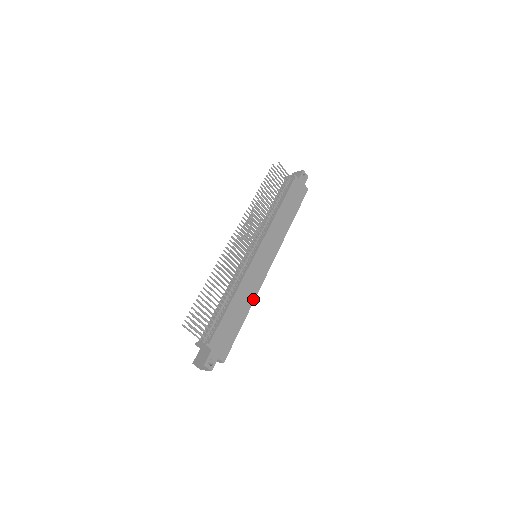
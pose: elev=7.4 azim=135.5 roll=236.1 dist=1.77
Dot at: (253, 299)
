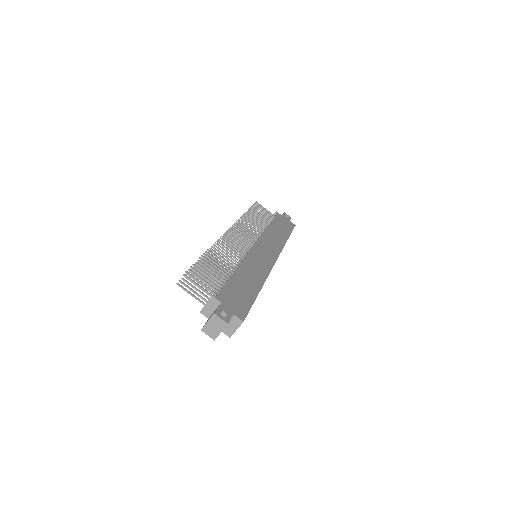
Dot at: (264, 279)
